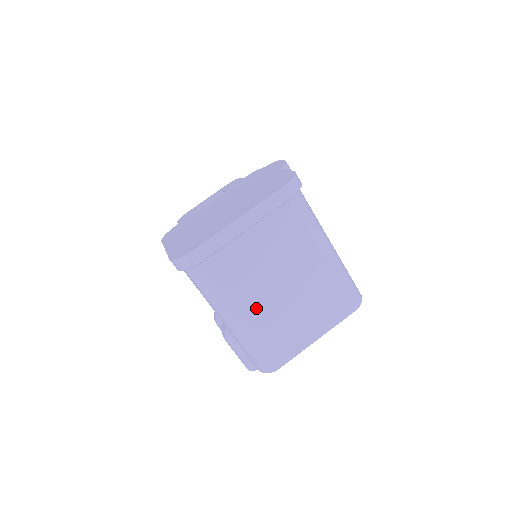
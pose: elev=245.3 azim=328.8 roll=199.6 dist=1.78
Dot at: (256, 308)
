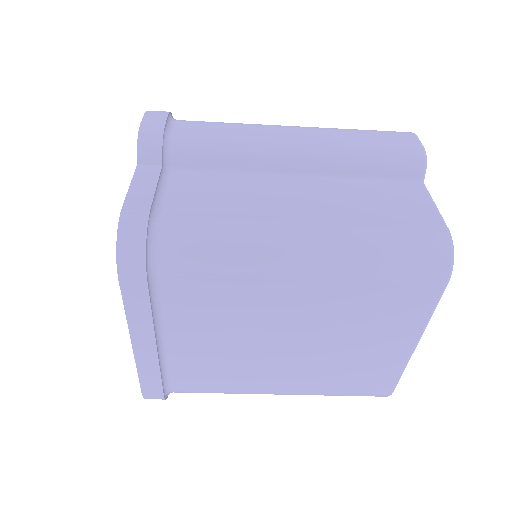
Dot at: (283, 376)
